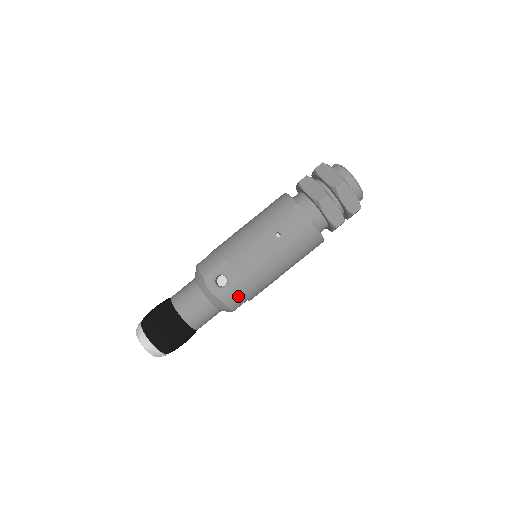
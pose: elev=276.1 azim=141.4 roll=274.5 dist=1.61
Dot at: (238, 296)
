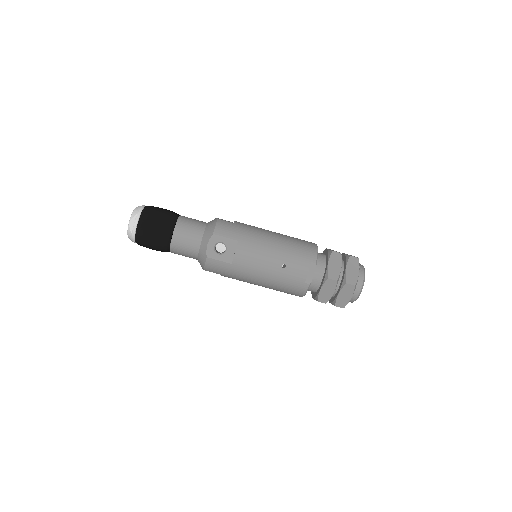
Dot at: (218, 268)
